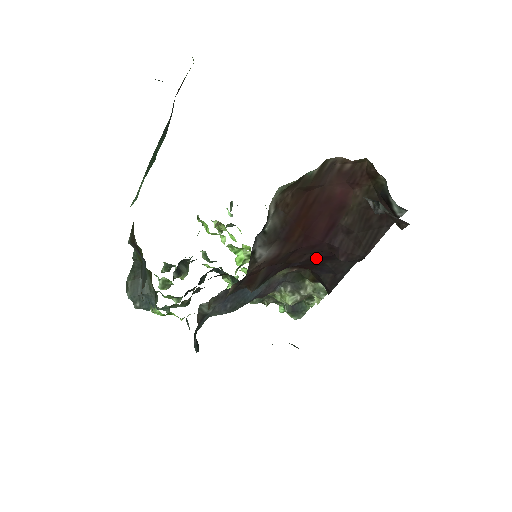
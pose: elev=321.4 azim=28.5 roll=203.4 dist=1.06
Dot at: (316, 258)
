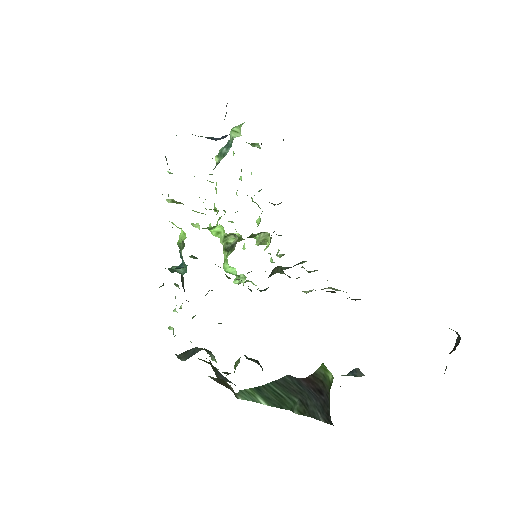
Dot at: occluded
